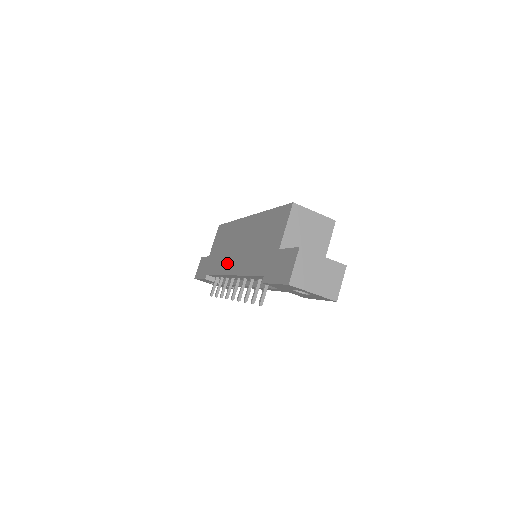
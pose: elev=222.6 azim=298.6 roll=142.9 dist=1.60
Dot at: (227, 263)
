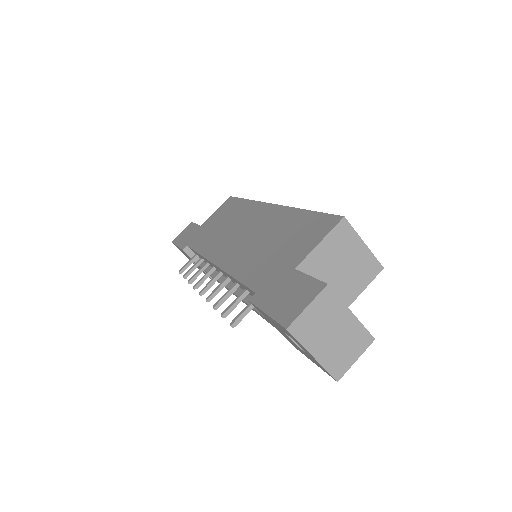
Dot at: (217, 246)
